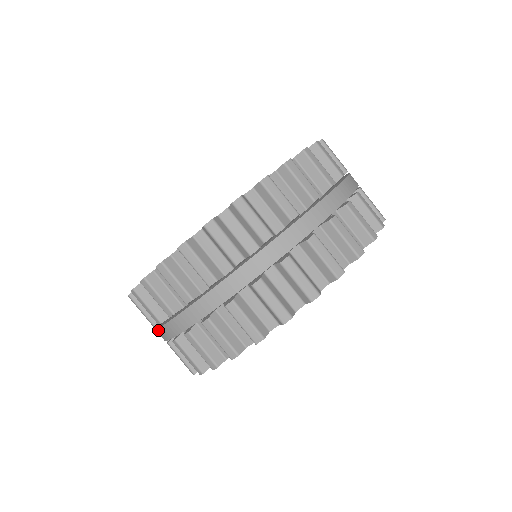
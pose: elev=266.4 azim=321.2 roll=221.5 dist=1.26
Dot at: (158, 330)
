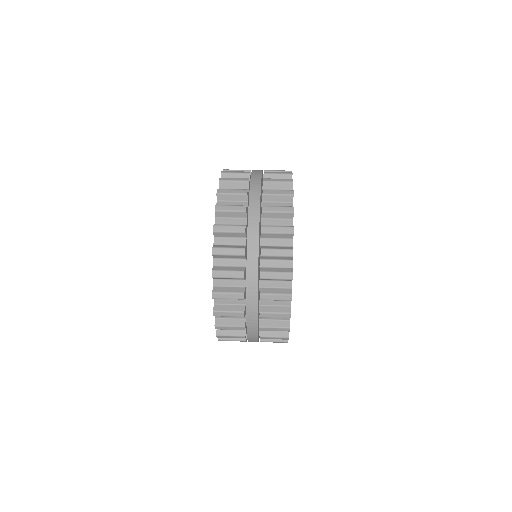
Dot at: (247, 266)
